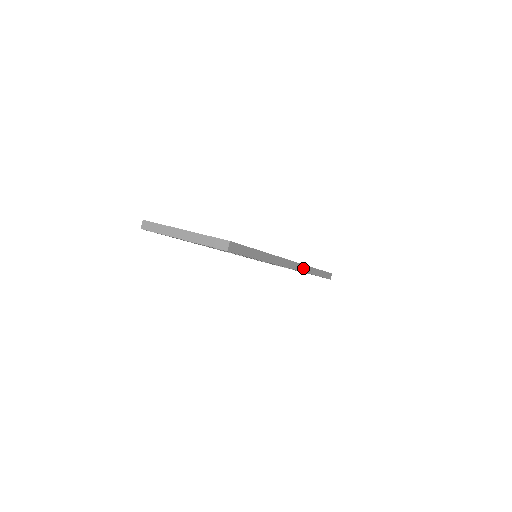
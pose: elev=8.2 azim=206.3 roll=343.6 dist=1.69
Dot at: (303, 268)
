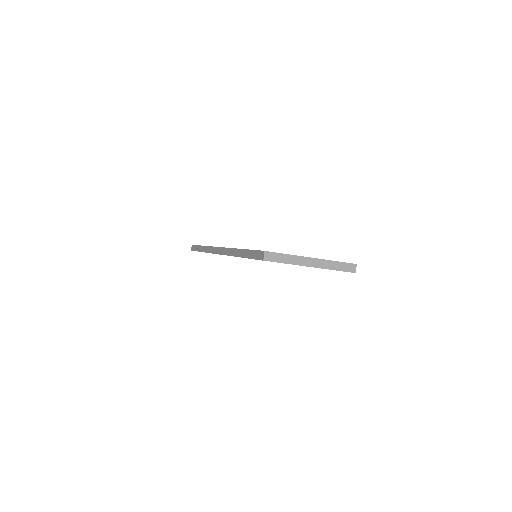
Dot at: occluded
